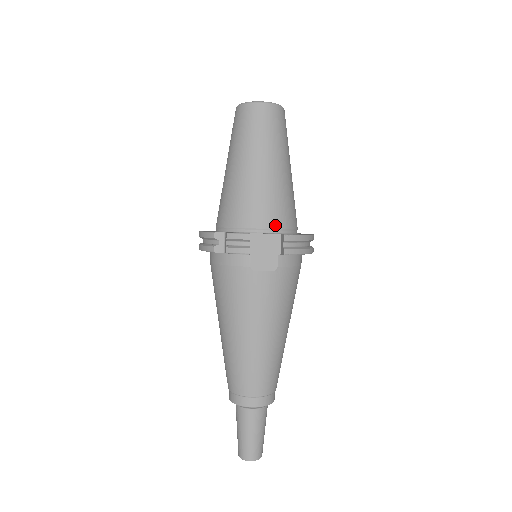
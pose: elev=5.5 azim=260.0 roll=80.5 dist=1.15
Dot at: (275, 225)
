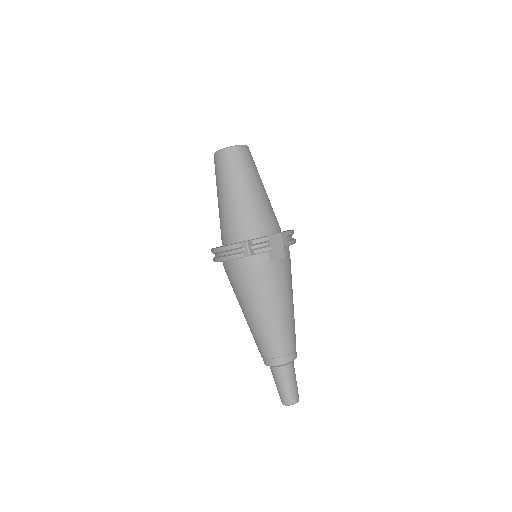
Dot at: (274, 228)
